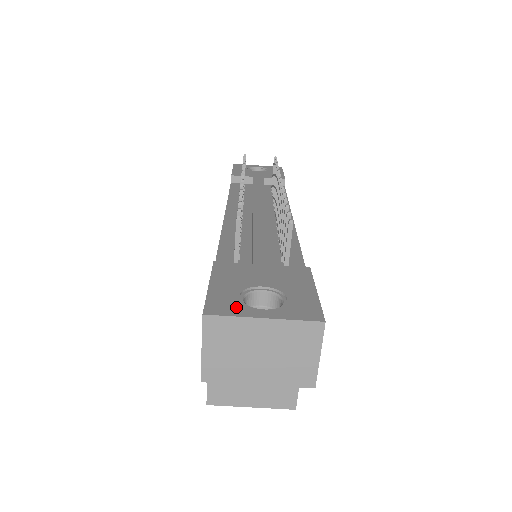
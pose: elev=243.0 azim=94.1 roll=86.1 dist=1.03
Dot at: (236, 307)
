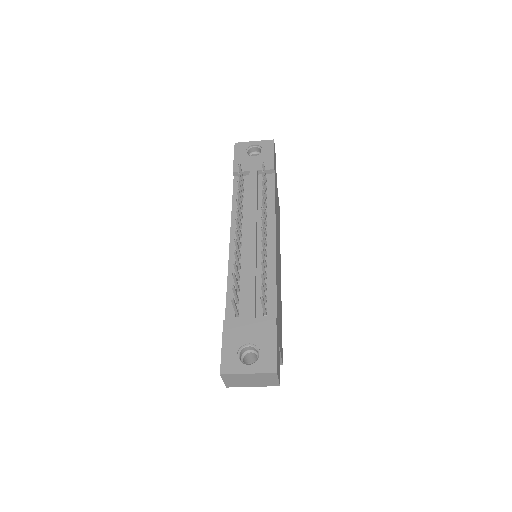
Dot at: (235, 366)
